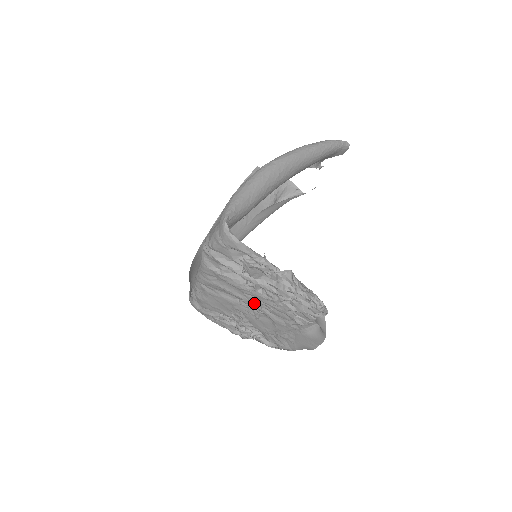
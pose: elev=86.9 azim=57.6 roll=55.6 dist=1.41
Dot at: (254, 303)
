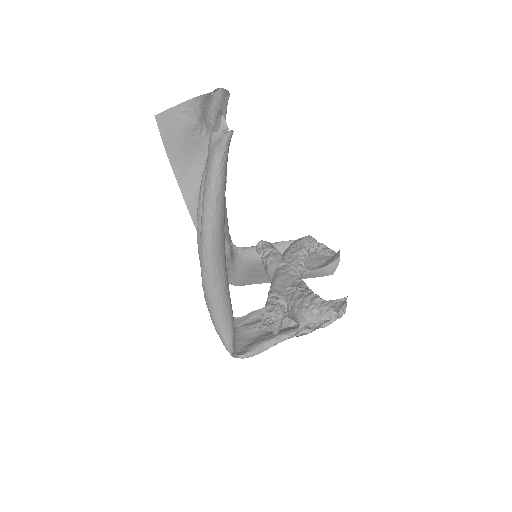
Dot at: occluded
